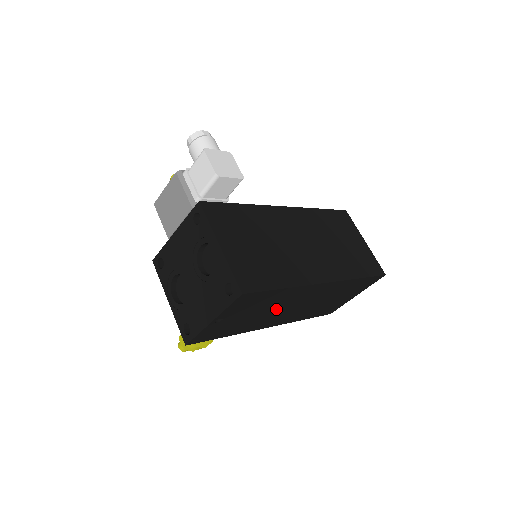
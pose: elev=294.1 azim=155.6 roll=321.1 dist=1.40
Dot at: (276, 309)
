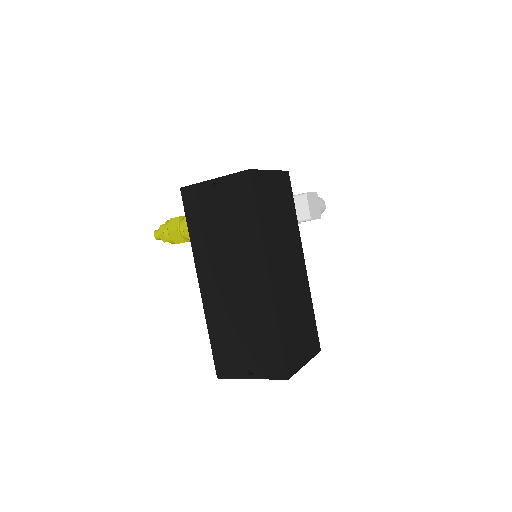
Dot at: (228, 251)
